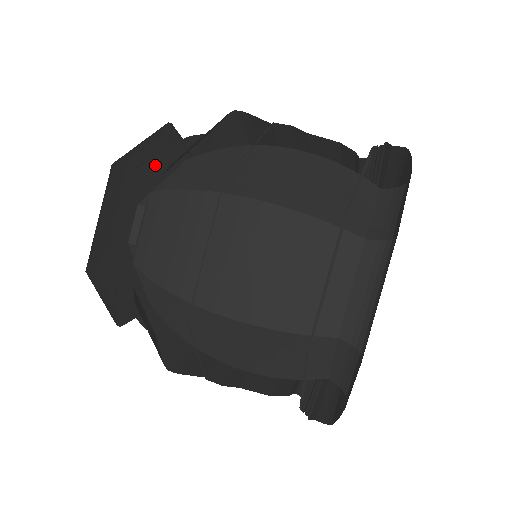
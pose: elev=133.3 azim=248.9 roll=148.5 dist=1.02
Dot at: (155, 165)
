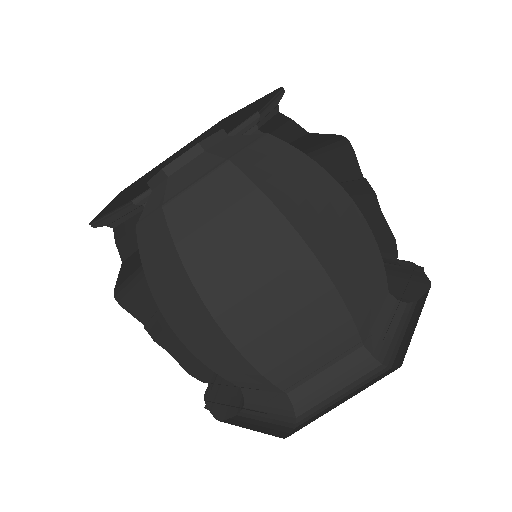
Dot at: (195, 142)
